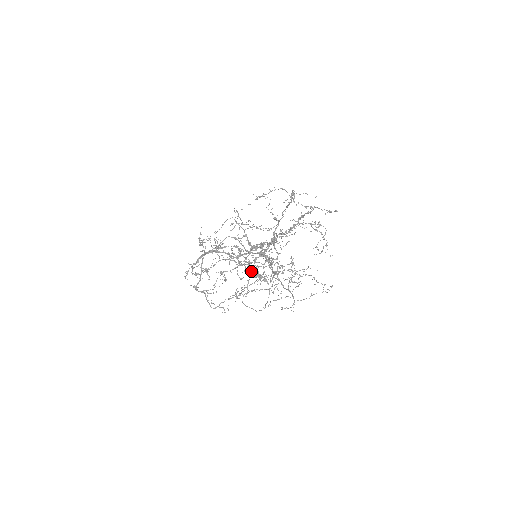
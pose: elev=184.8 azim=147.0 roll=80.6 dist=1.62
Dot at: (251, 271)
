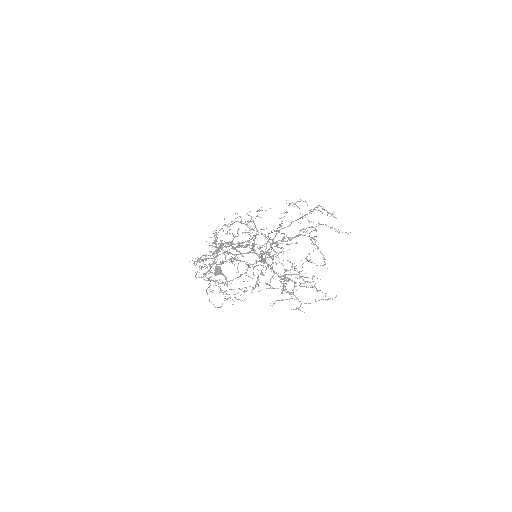
Dot at: occluded
